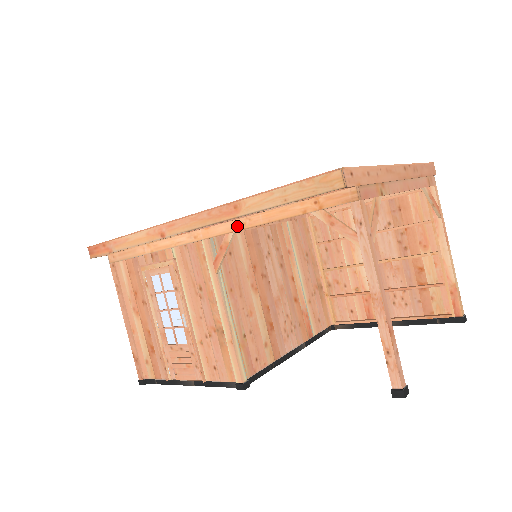
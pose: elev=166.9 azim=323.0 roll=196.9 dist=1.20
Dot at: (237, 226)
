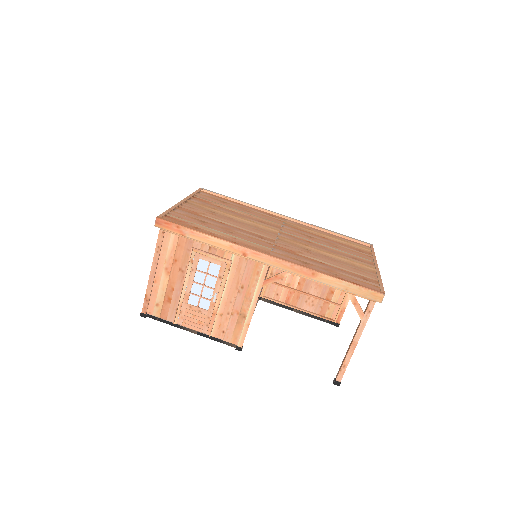
Dot at: occluded
